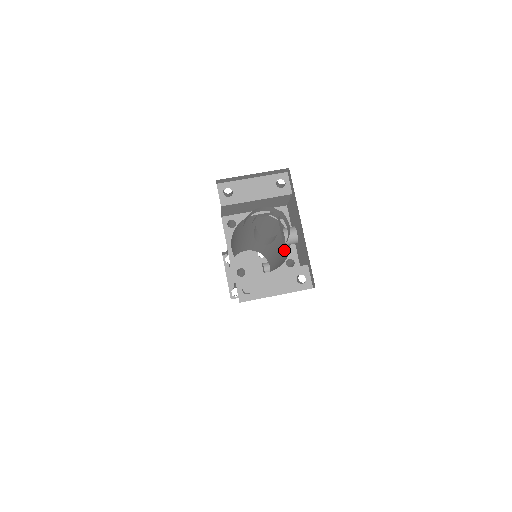
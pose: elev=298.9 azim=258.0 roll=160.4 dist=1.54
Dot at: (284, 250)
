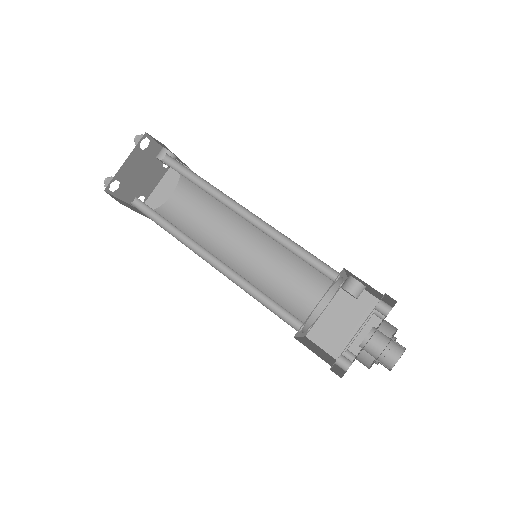
Dot at: occluded
